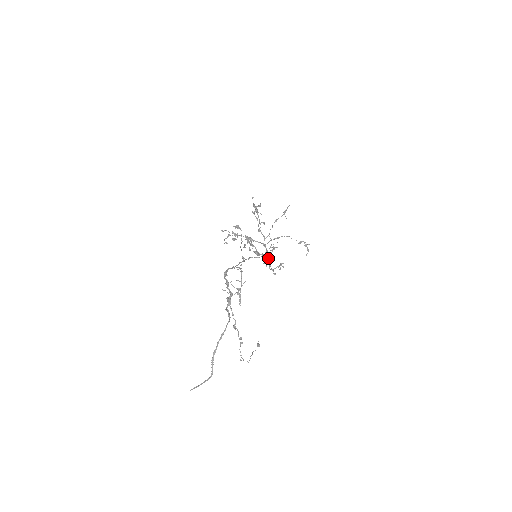
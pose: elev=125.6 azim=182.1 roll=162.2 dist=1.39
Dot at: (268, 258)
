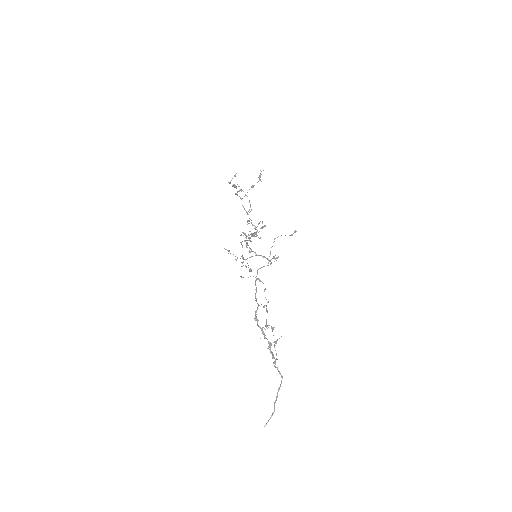
Dot at: (255, 232)
